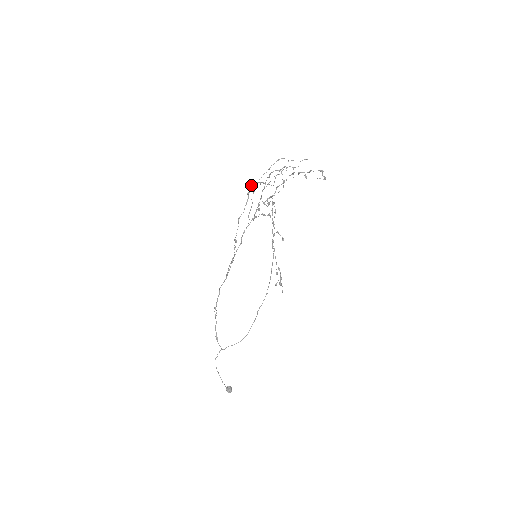
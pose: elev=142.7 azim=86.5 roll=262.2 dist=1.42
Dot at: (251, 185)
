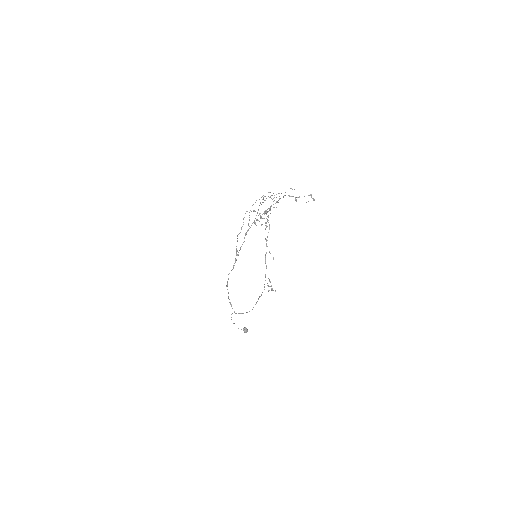
Dot at: (245, 213)
